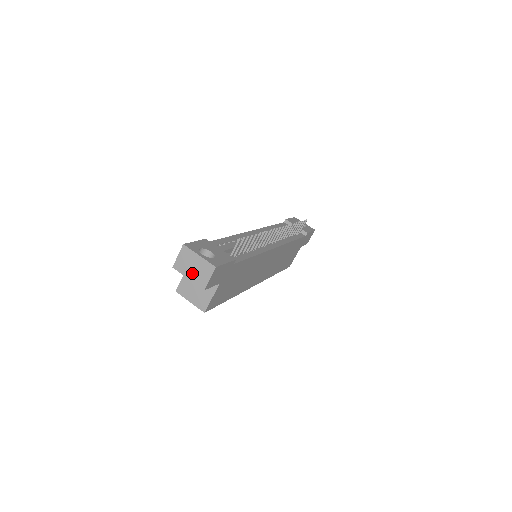
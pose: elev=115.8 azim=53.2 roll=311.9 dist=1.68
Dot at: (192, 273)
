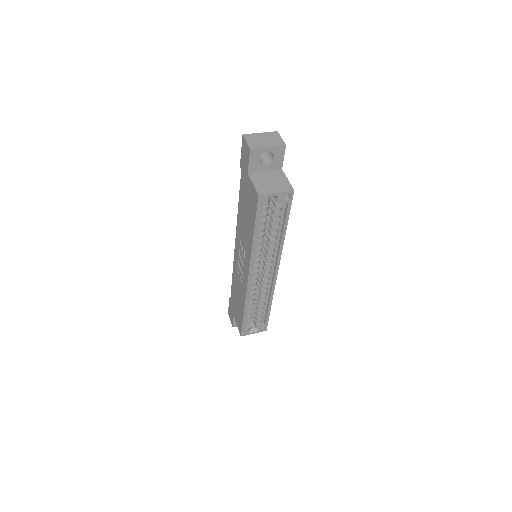
Dot at: (267, 143)
